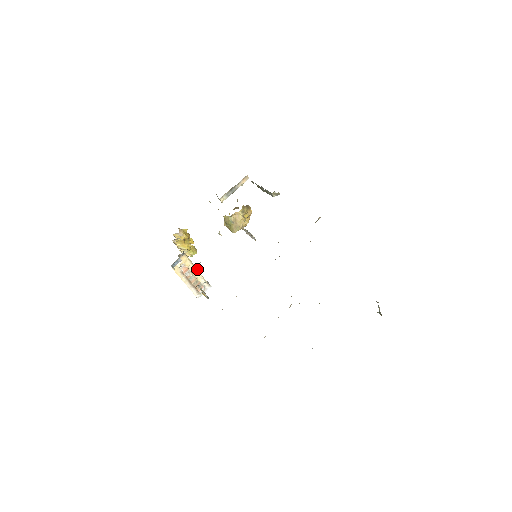
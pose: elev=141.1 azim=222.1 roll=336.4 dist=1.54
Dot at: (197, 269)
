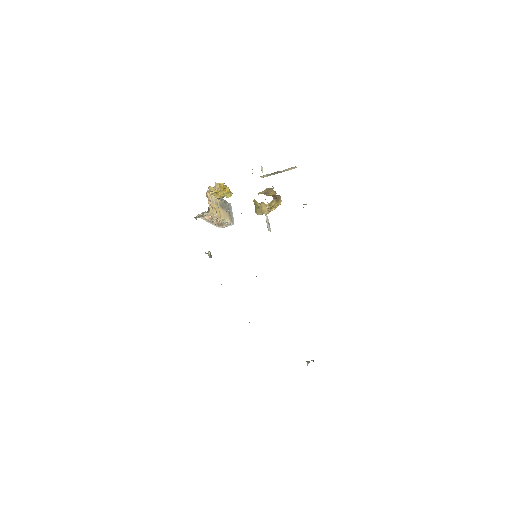
Dot at: (221, 217)
